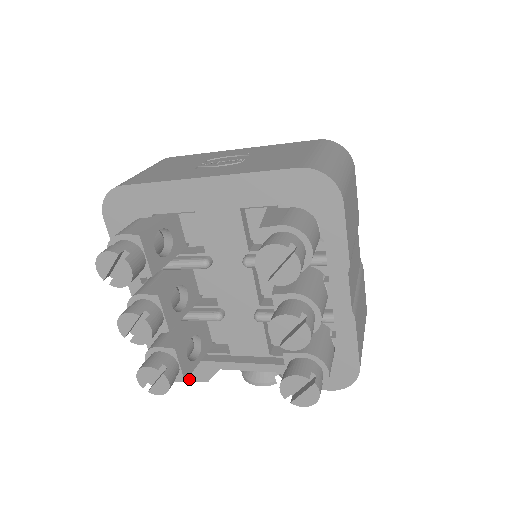
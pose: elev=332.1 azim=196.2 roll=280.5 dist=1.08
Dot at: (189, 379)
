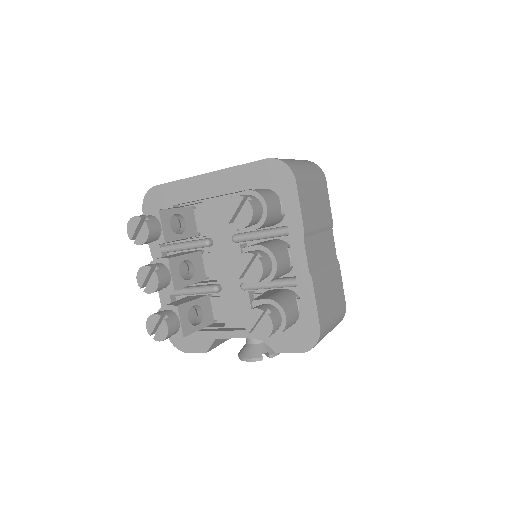
Dot at: (193, 351)
